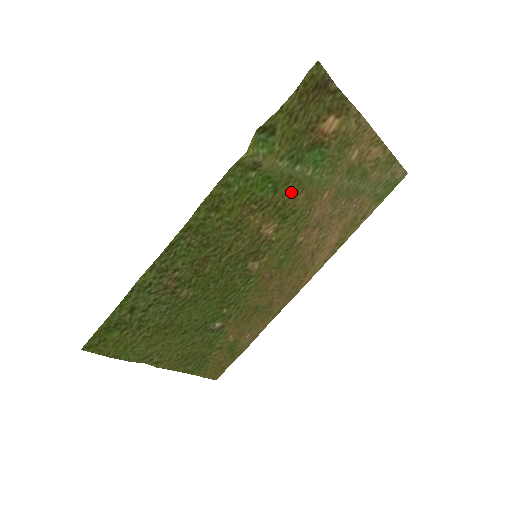
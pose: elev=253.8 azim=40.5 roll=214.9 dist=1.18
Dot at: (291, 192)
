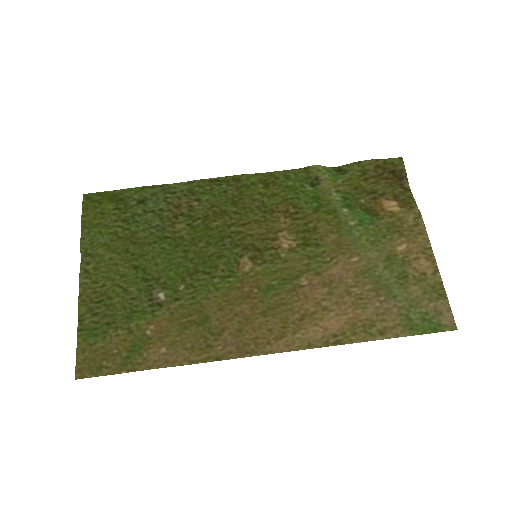
Dot at: (327, 224)
